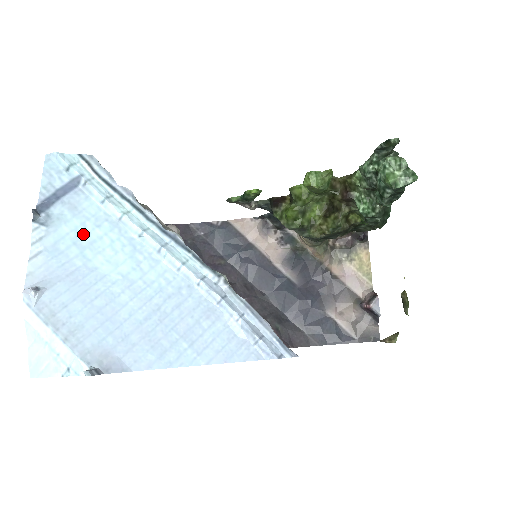
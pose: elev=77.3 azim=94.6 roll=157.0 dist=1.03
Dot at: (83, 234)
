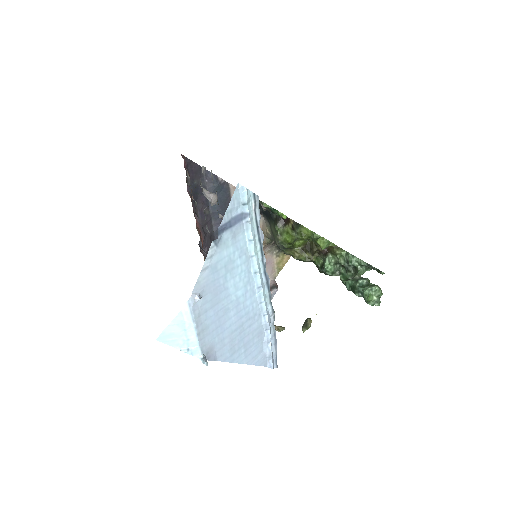
Dot at: (231, 260)
